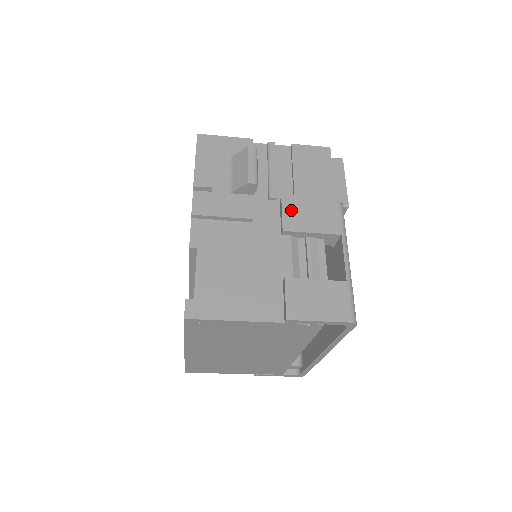
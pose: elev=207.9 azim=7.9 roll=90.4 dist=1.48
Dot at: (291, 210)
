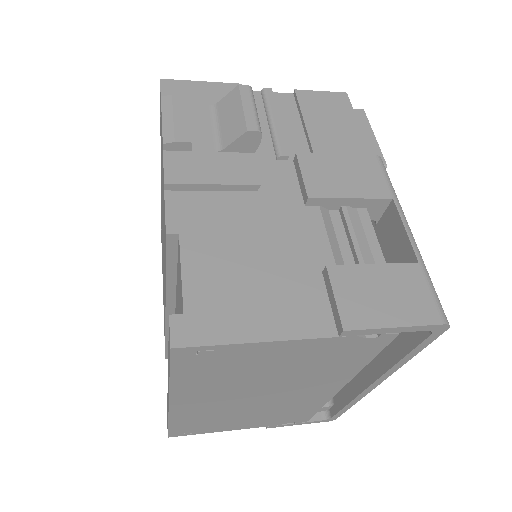
Dot at: (314, 170)
